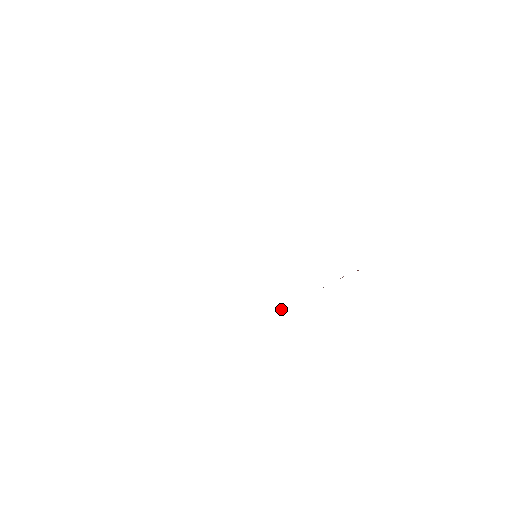
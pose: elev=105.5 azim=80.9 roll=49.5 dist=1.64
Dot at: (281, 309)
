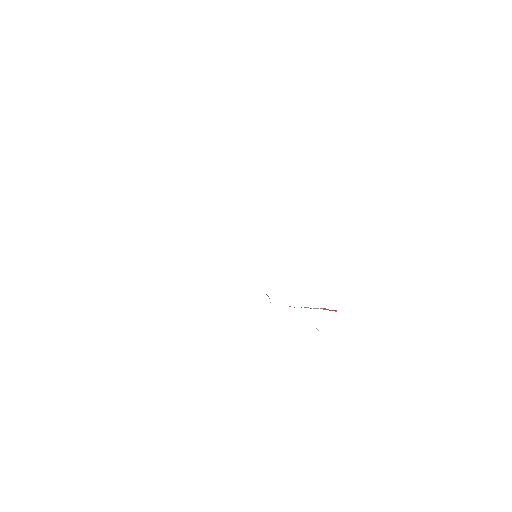
Dot at: occluded
